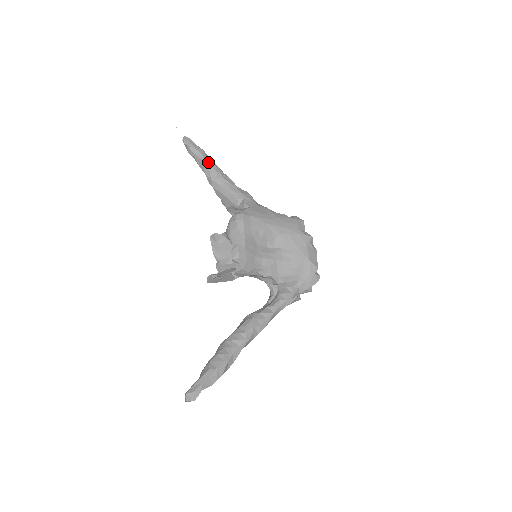
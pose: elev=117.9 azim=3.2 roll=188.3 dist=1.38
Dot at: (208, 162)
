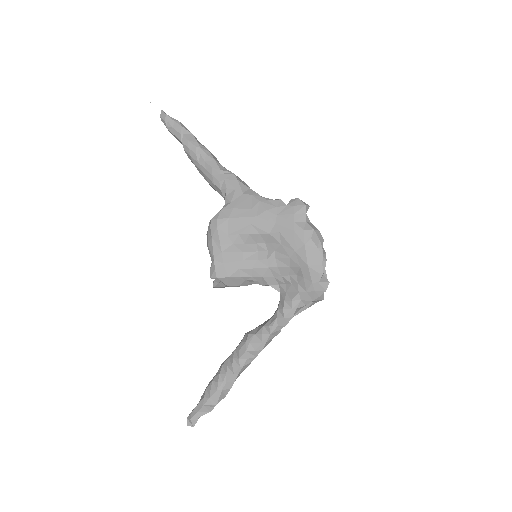
Dot at: (186, 143)
